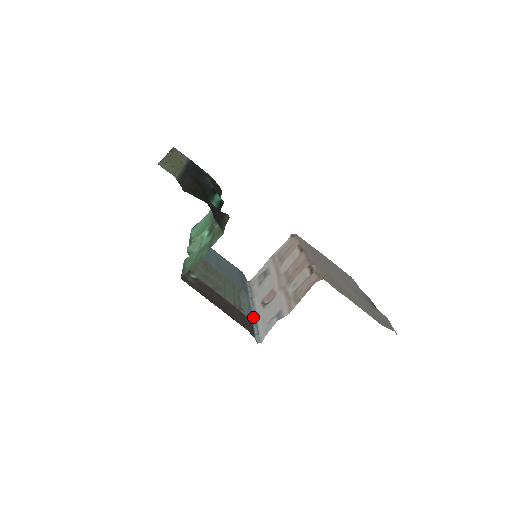
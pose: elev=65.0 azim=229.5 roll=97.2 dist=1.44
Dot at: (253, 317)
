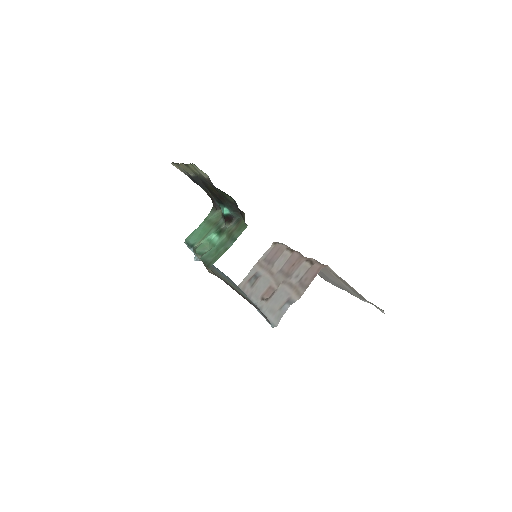
Dot at: (258, 311)
